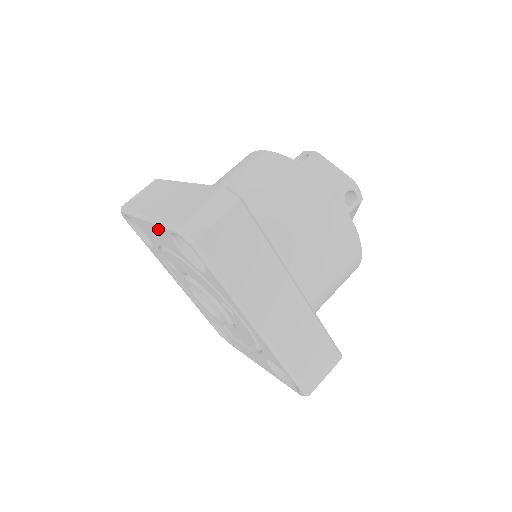
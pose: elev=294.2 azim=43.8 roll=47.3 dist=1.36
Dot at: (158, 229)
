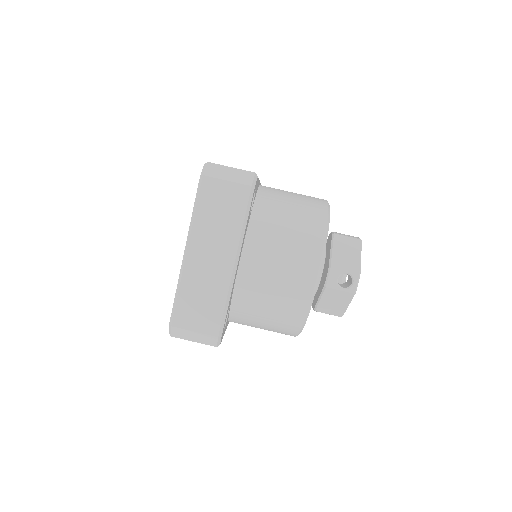
Dot at: occluded
